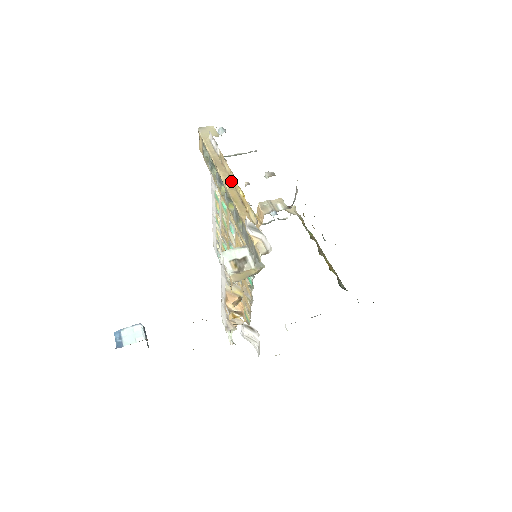
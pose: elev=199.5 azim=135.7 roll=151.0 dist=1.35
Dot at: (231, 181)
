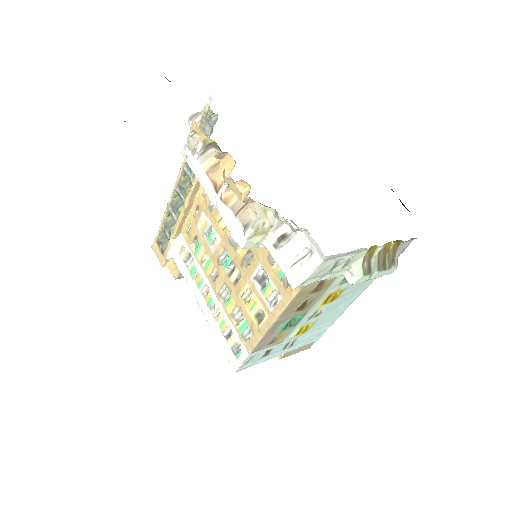
Dot at: occluded
